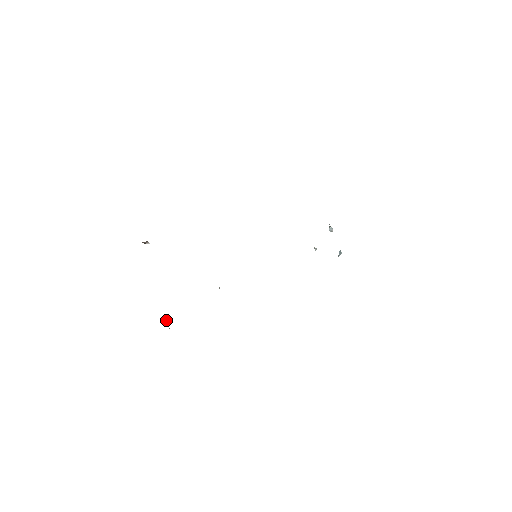
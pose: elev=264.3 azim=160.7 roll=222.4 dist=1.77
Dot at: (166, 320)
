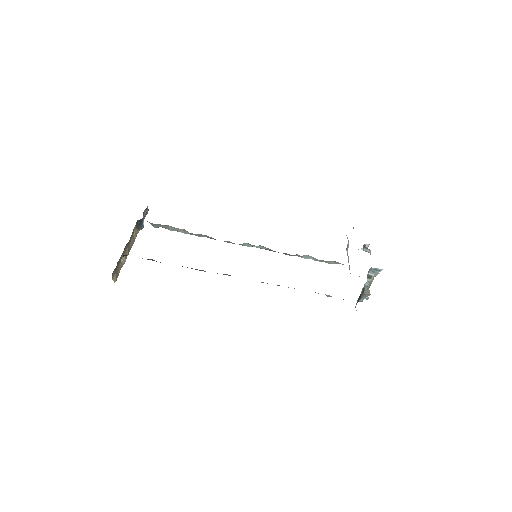
Dot at: (124, 260)
